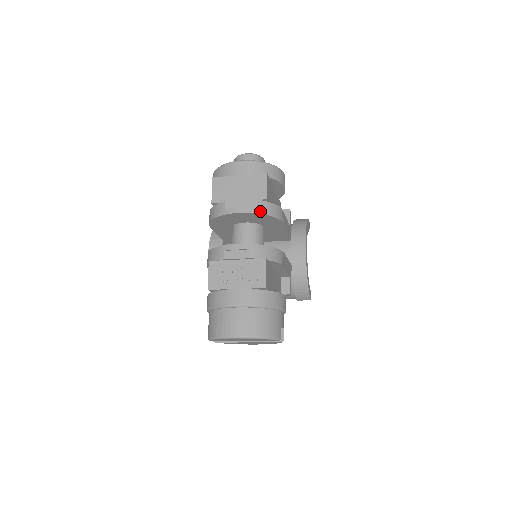
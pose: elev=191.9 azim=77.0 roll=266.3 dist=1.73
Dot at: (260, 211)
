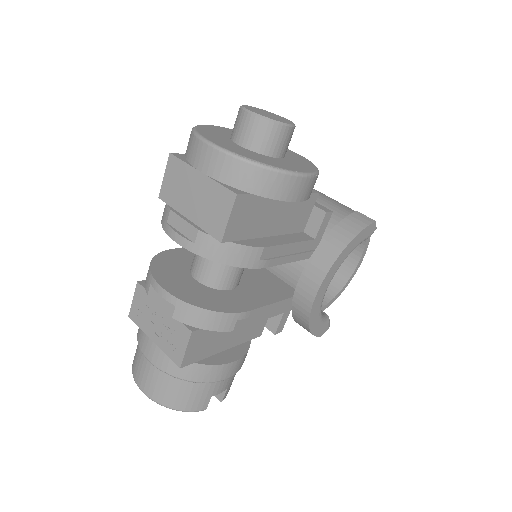
Dot at: (209, 254)
